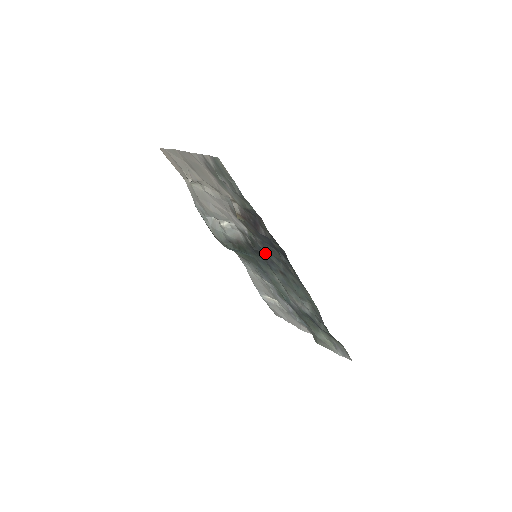
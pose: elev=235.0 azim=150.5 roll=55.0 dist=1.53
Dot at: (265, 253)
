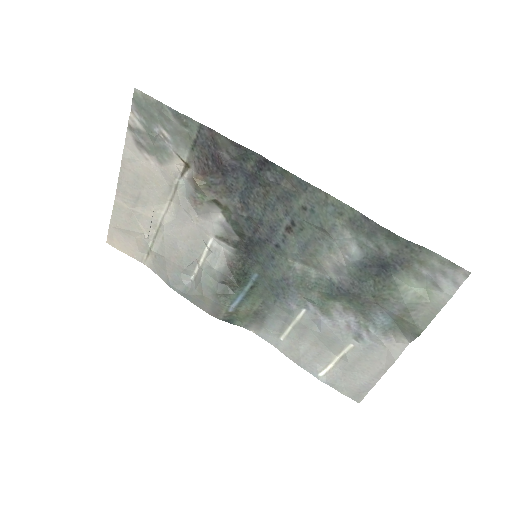
Dot at: (256, 219)
